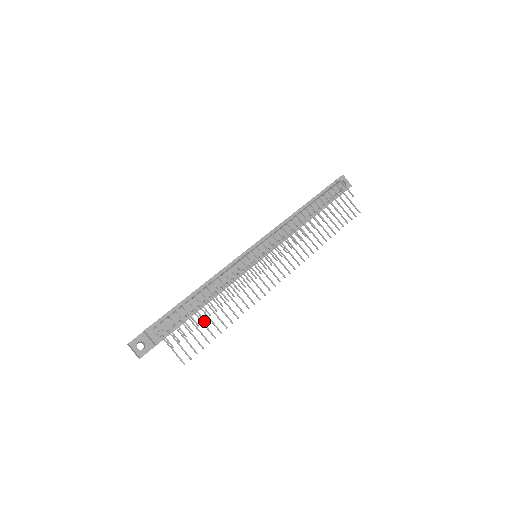
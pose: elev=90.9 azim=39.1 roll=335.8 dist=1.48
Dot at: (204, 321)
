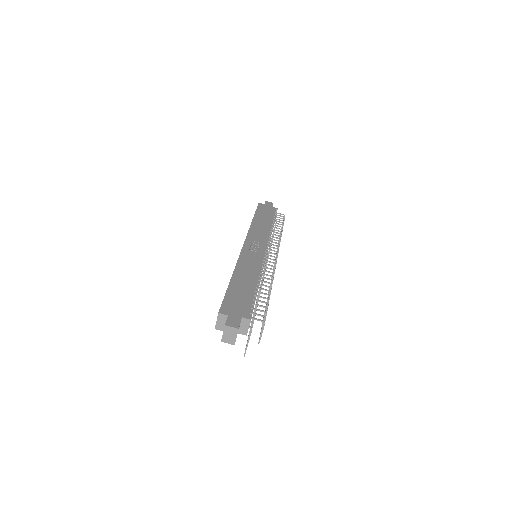
Dot at: occluded
